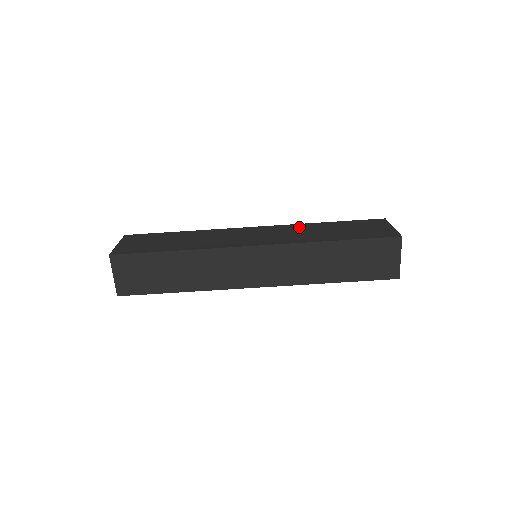
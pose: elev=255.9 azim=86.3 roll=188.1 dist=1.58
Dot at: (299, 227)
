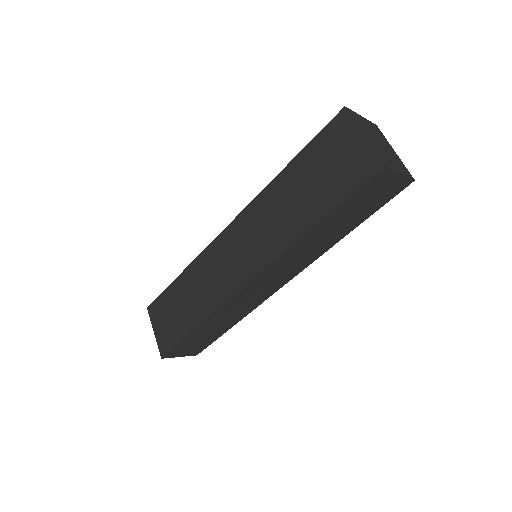
Dot at: (265, 203)
